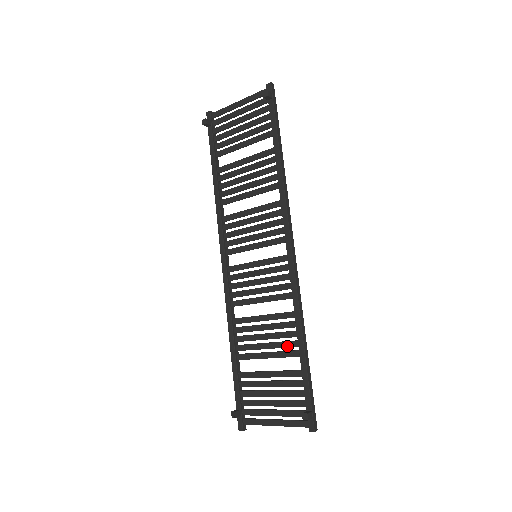
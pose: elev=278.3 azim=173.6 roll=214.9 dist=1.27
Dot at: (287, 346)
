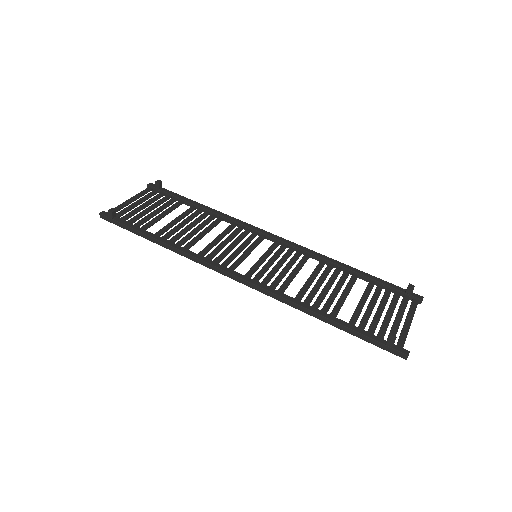
Dot at: (345, 278)
